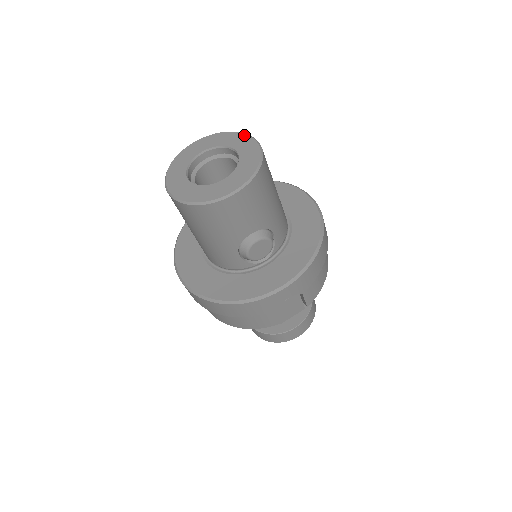
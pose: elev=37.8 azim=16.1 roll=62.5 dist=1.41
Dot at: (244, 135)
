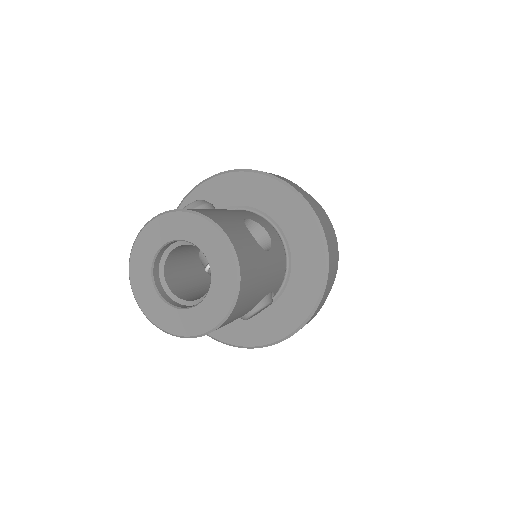
Dot at: (208, 225)
